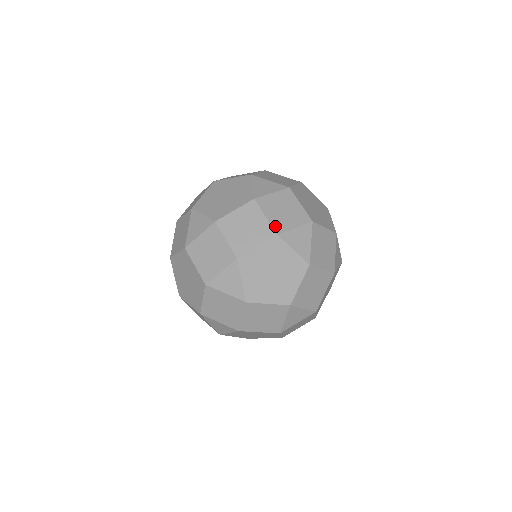
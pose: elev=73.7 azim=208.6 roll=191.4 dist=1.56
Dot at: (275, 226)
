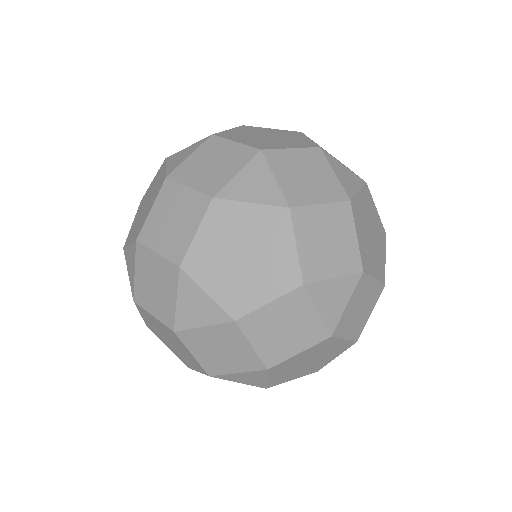
Dot at: (205, 189)
